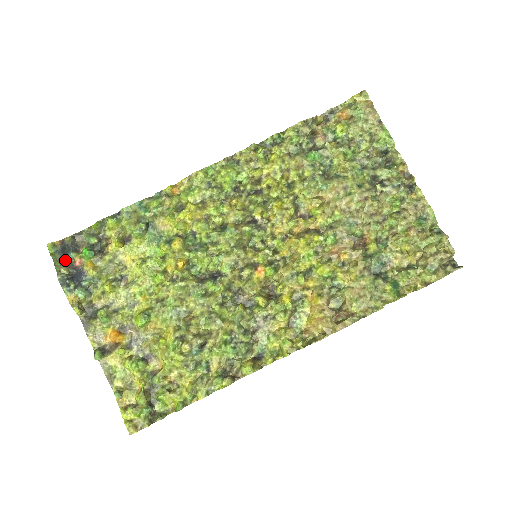
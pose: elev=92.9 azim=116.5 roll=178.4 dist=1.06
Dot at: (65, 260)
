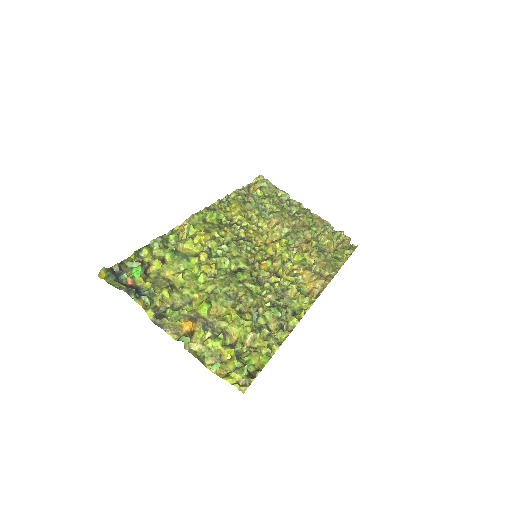
Dot at: (118, 282)
